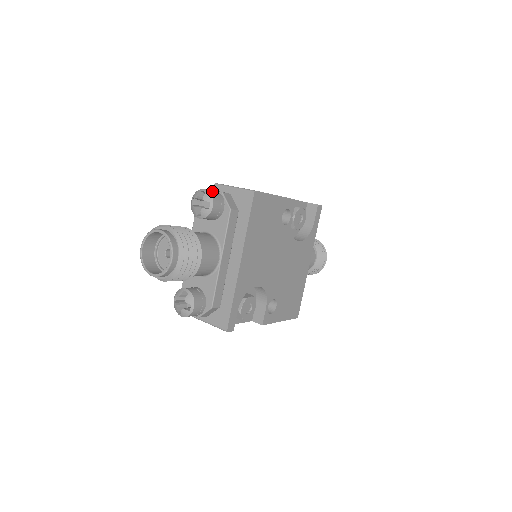
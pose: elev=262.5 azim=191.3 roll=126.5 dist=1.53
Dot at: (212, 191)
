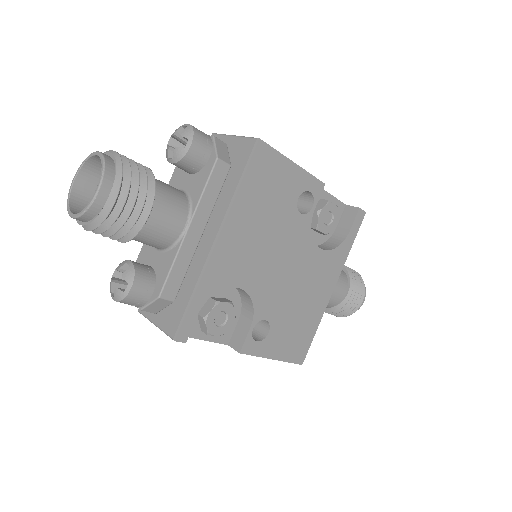
Dot at: occluded
